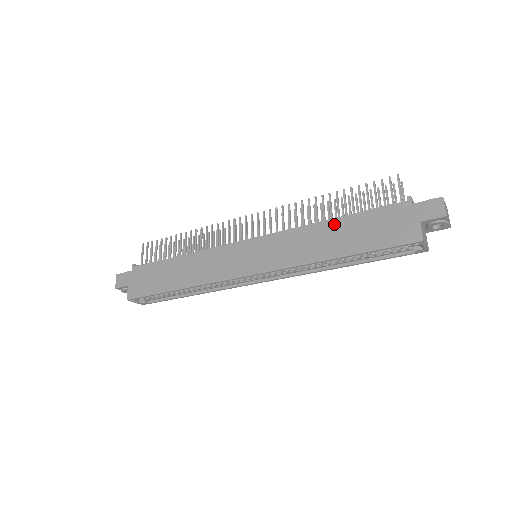
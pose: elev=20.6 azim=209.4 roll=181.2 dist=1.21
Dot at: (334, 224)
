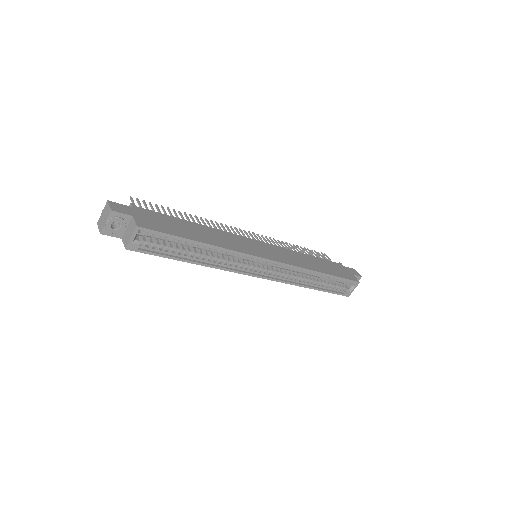
Dot at: (311, 257)
